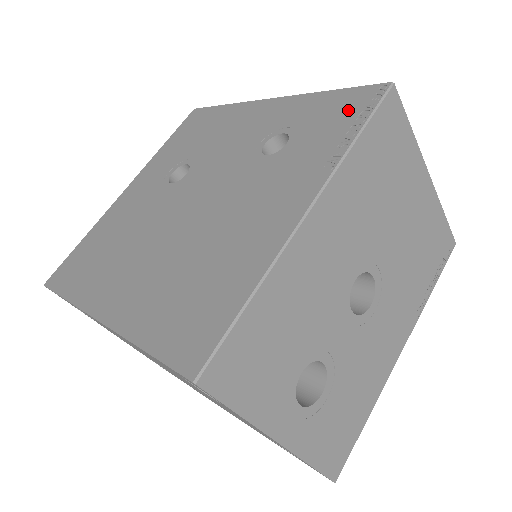
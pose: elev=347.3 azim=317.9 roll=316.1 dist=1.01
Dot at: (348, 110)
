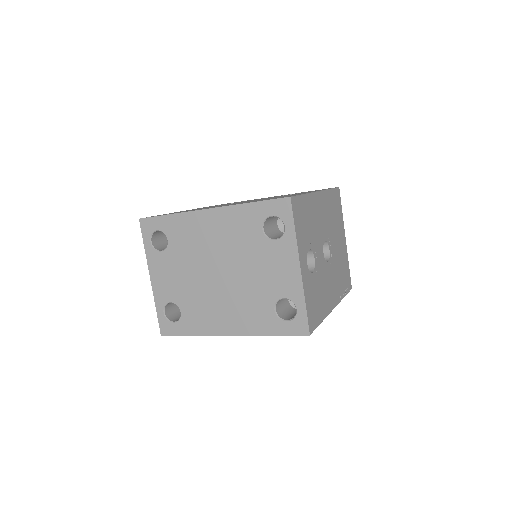
Dot at: occluded
